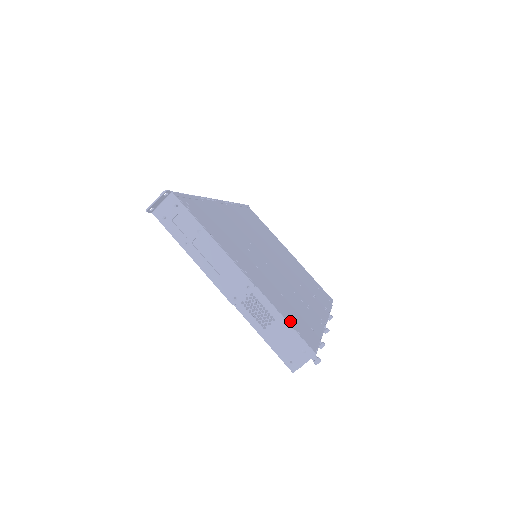
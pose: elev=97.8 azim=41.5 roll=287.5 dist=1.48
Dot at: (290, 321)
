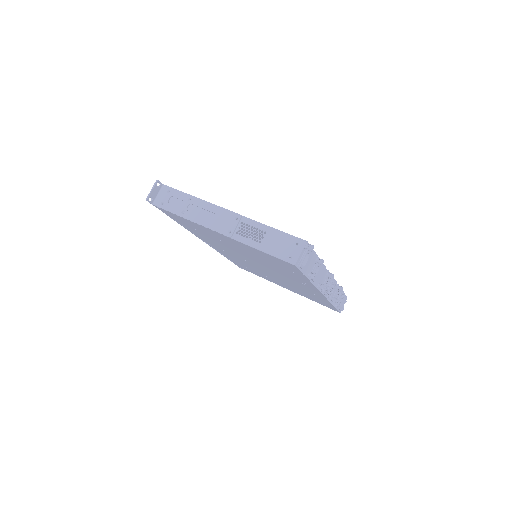
Dot at: occluded
